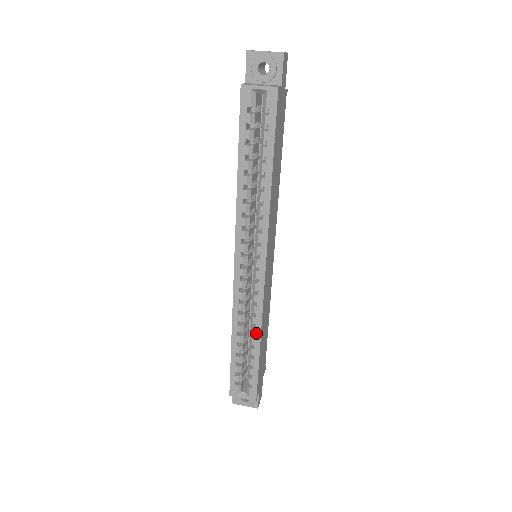
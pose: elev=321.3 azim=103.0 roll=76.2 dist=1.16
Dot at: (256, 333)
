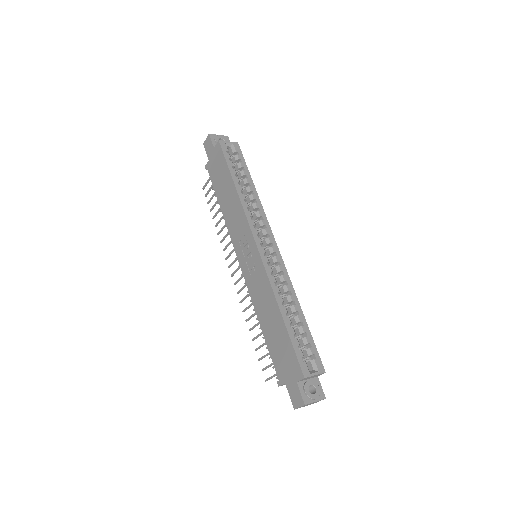
Dot at: (294, 299)
